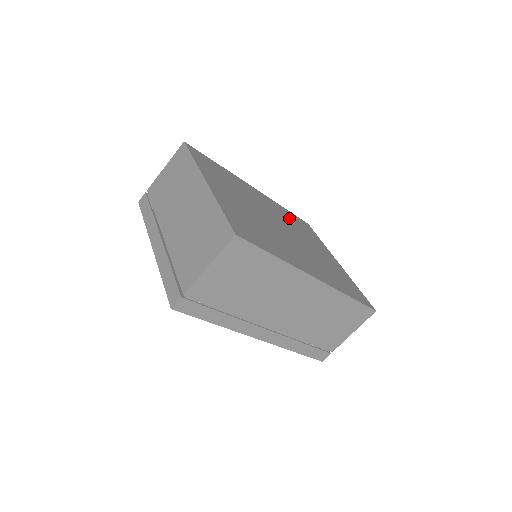
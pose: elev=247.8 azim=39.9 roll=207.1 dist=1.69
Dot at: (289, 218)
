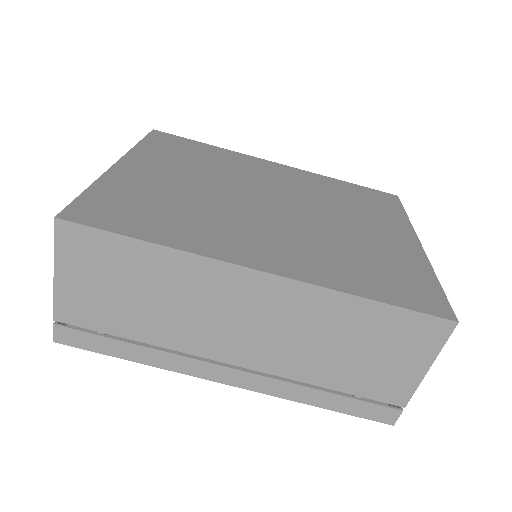
Dot at: (332, 192)
